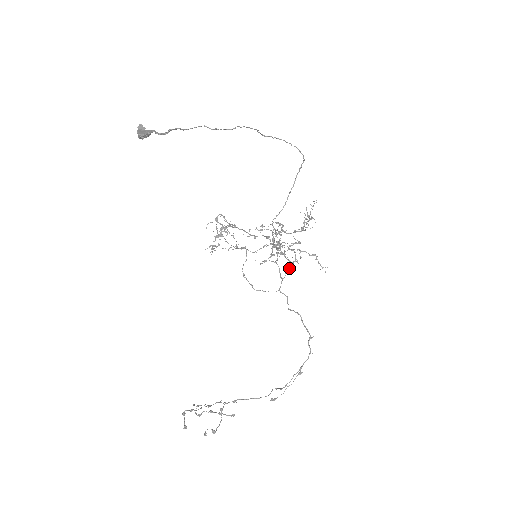
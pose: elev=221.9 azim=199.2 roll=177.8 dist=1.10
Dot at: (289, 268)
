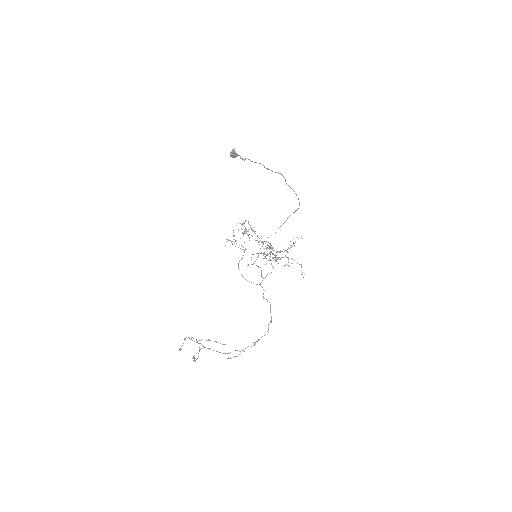
Dot at: occluded
